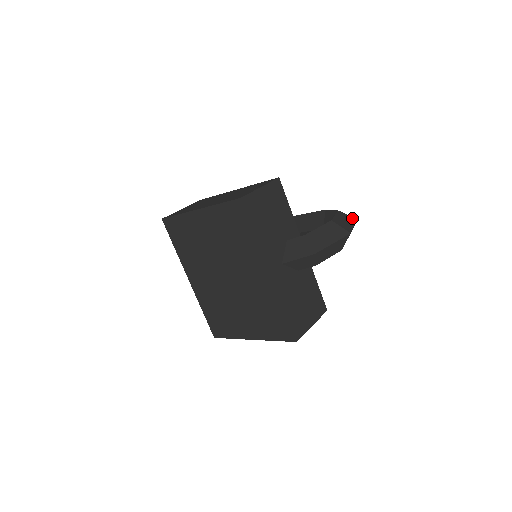
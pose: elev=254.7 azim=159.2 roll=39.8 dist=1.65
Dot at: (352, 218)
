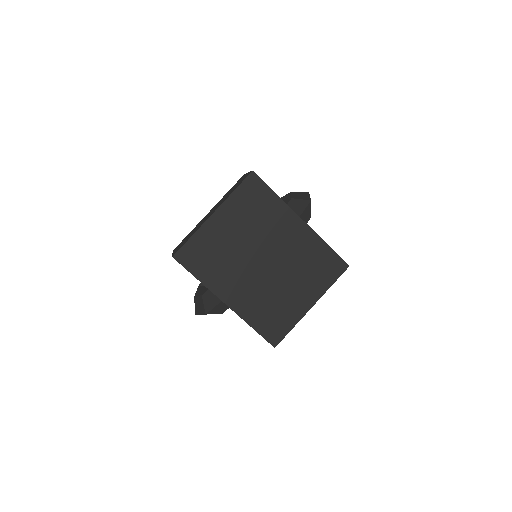
Dot at: occluded
